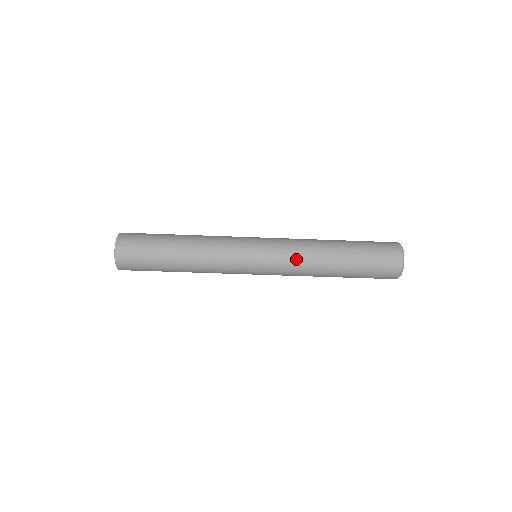
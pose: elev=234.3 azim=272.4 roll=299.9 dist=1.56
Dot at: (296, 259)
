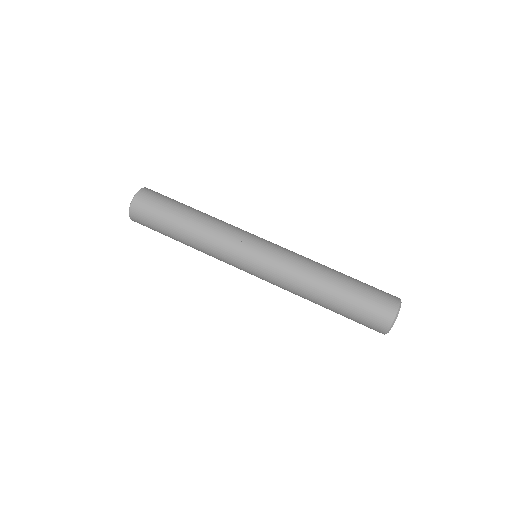
Dot at: occluded
